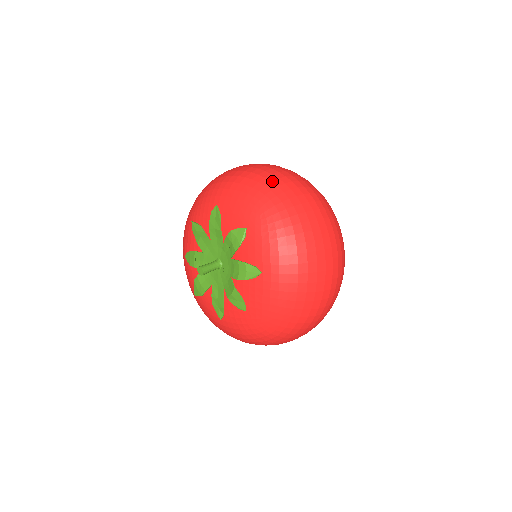
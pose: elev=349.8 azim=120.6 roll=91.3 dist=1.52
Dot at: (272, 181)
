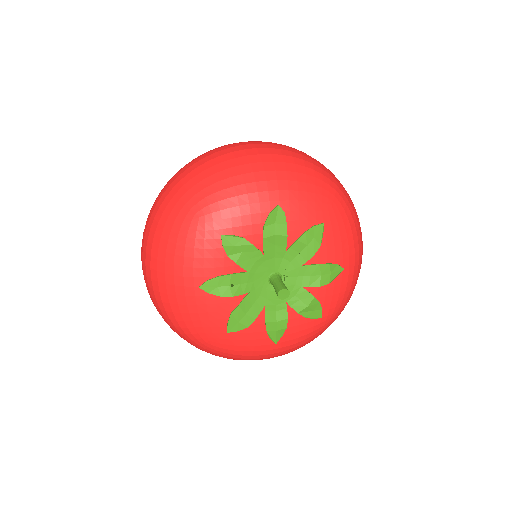
Dot at: (313, 163)
